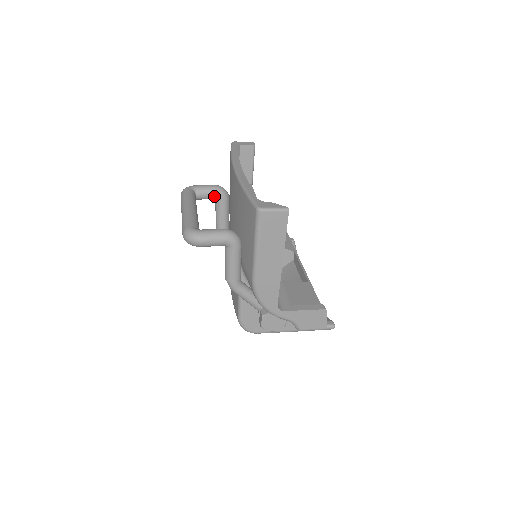
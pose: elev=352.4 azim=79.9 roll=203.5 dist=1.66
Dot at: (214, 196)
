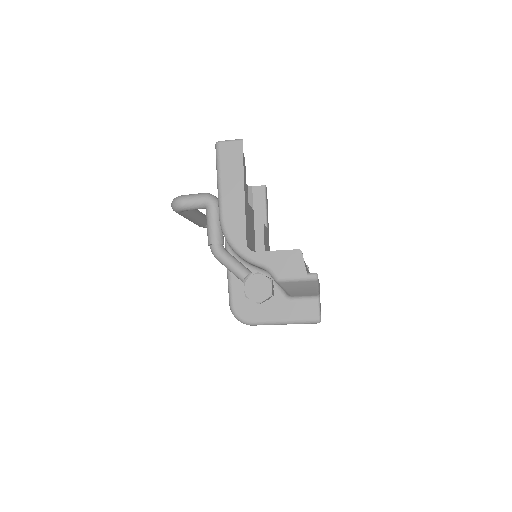
Dot at: occluded
